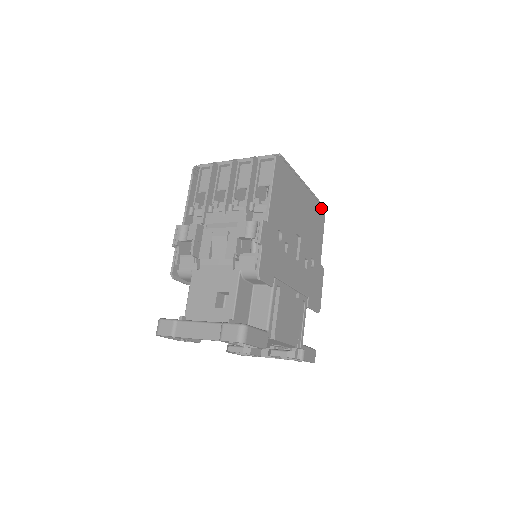
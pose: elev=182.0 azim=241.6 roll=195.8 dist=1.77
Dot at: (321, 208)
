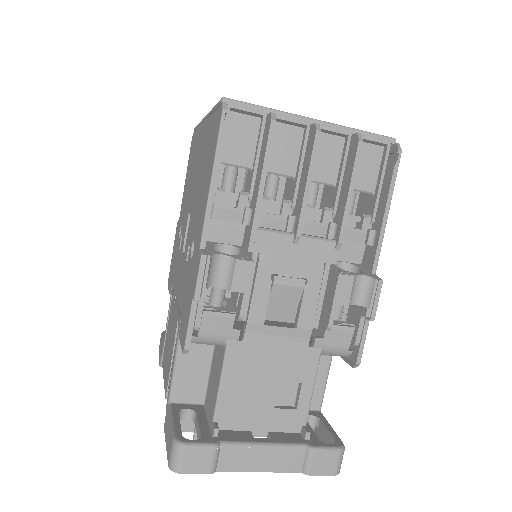
Dot at: occluded
